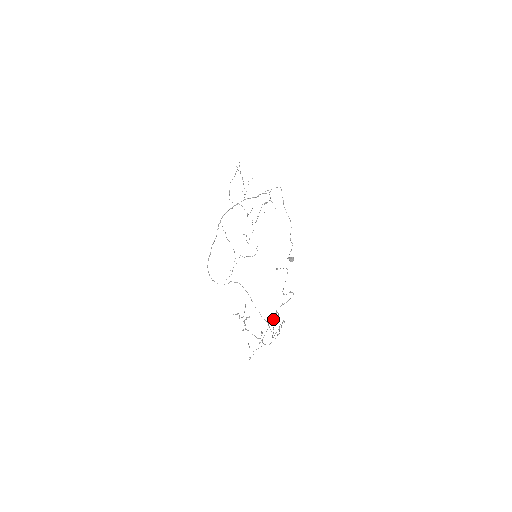
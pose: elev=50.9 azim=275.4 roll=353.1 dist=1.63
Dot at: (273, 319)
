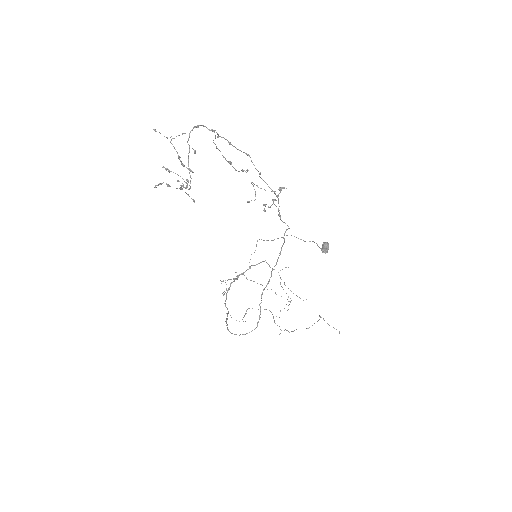
Dot at: occluded
